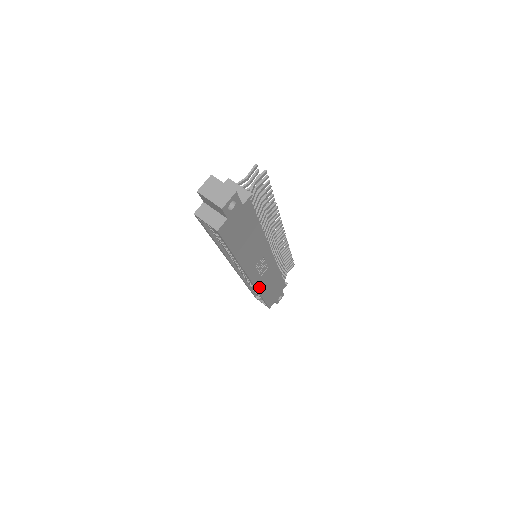
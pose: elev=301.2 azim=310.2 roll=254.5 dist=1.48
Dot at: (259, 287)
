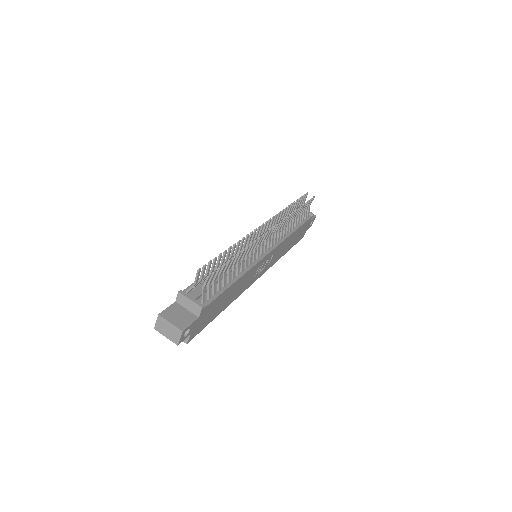
Dot at: (274, 262)
